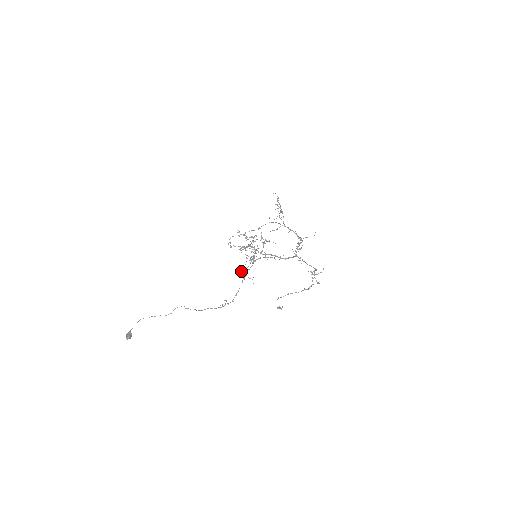
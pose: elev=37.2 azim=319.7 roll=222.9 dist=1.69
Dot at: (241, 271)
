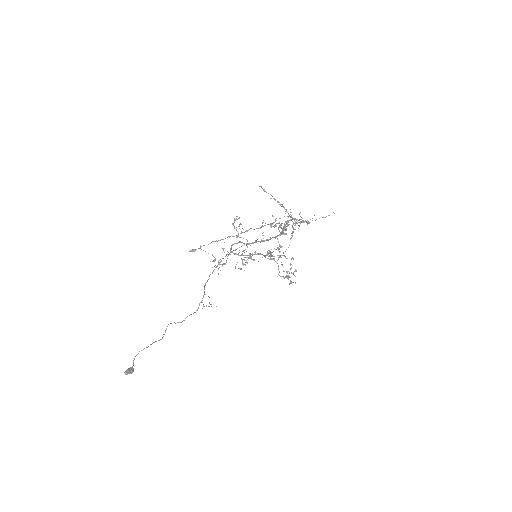
Dot at: (218, 264)
